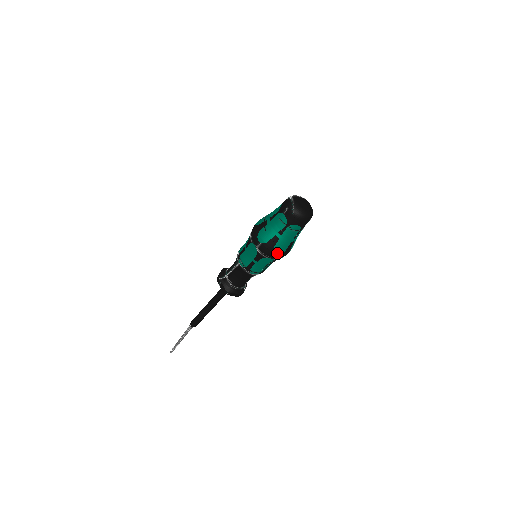
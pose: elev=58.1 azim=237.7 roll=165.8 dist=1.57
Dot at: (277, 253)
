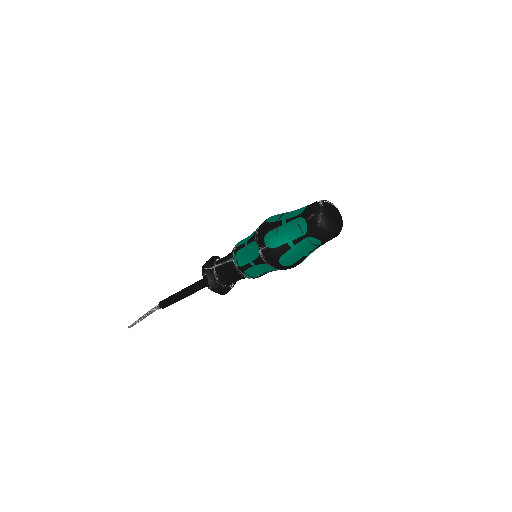
Dot at: (283, 264)
